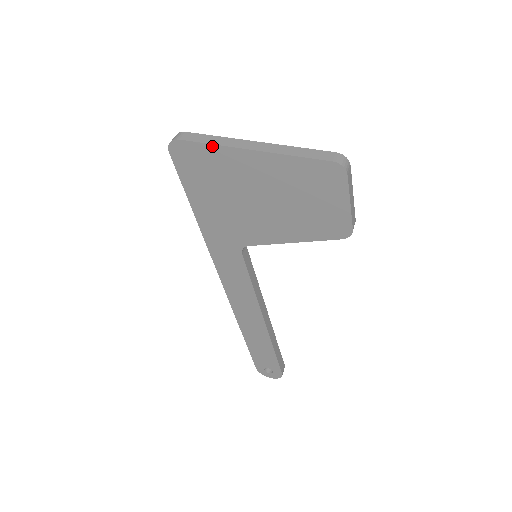
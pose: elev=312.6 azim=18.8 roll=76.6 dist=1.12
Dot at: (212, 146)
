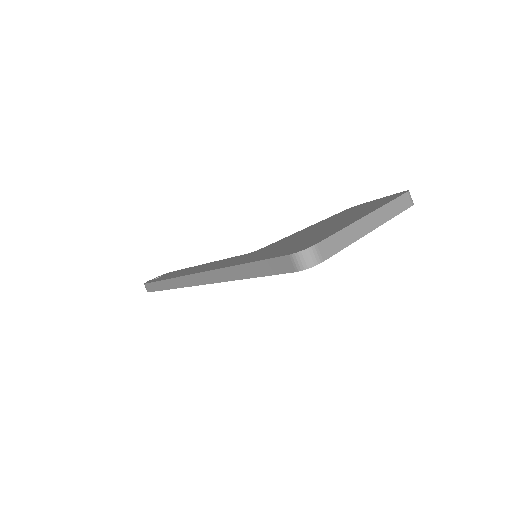
Dot at: (346, 246)
